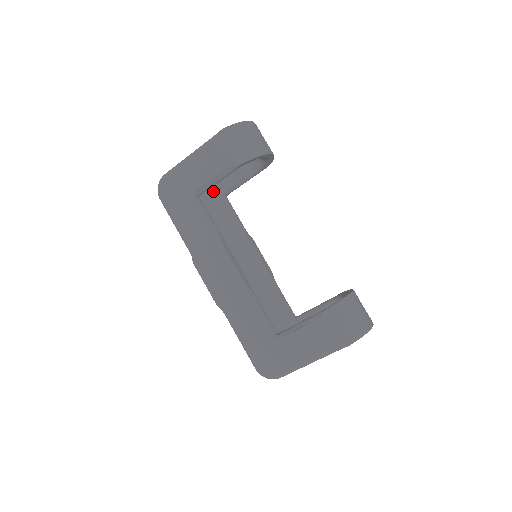
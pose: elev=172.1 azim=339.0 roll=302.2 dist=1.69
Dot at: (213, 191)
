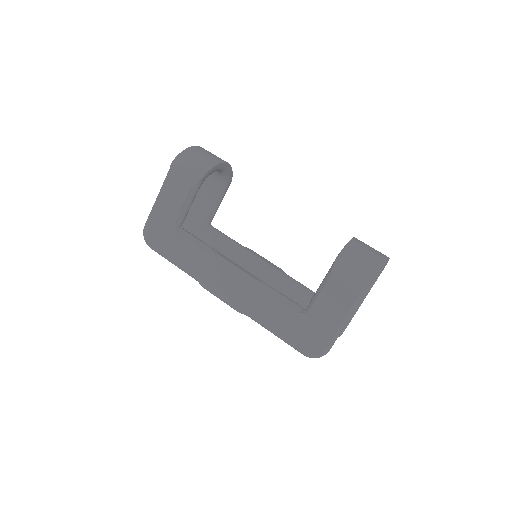
Dot at: (197, 226)
